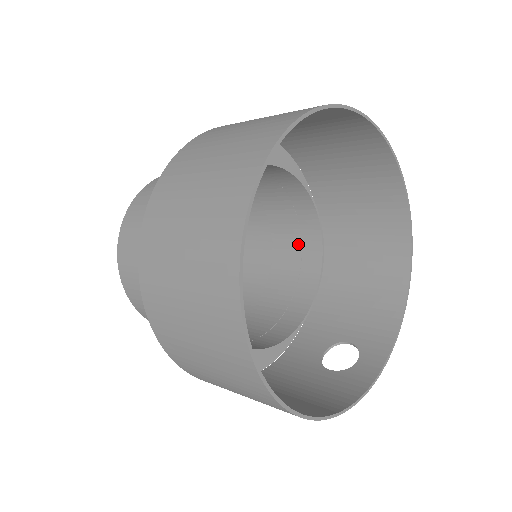
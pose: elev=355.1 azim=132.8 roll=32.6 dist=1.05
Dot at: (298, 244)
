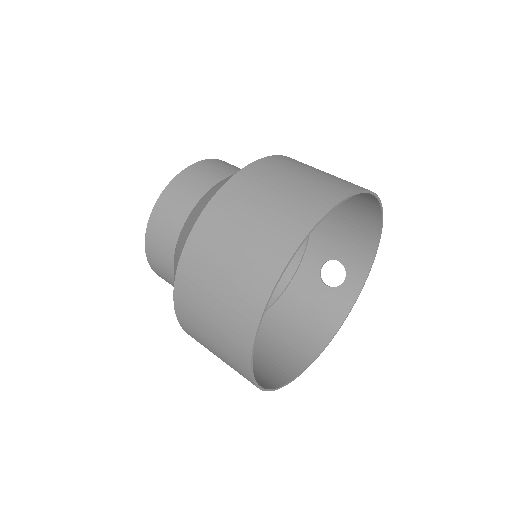
Dot at: occluded
